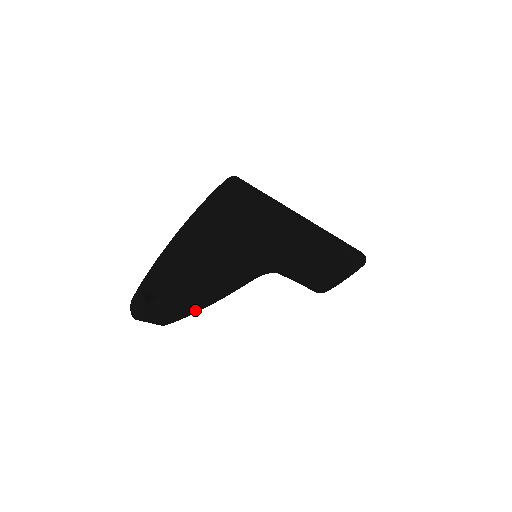
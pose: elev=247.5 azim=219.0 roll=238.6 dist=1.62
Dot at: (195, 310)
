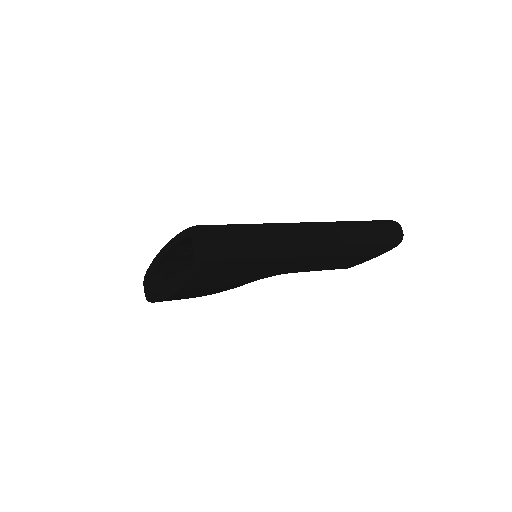
Dot at: occluded
